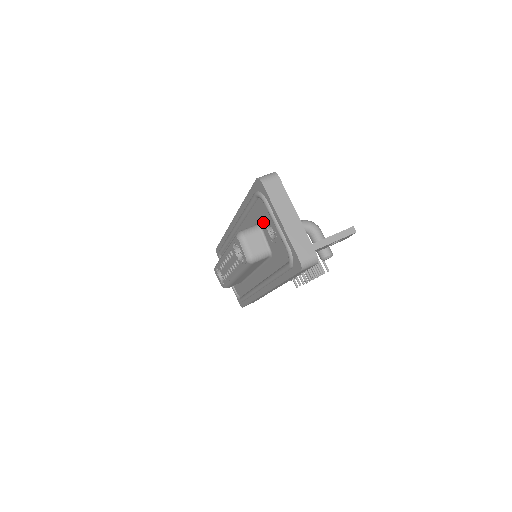
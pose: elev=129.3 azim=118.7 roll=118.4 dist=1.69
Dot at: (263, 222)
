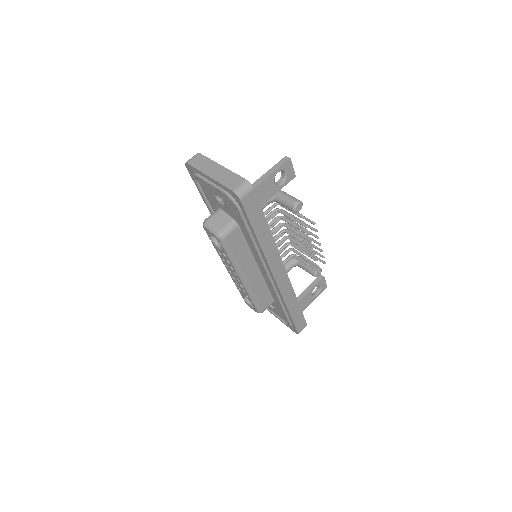
Dot at: (214, 200)
